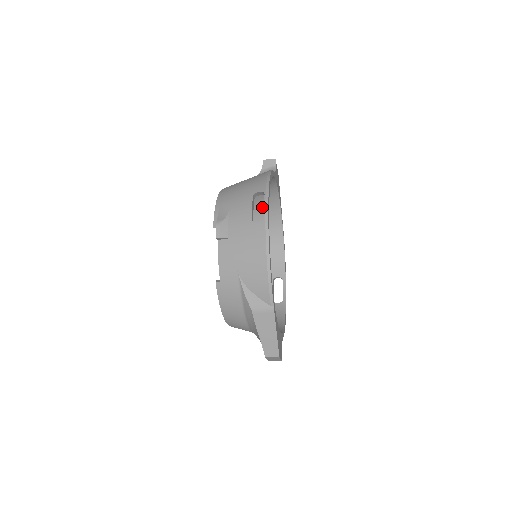
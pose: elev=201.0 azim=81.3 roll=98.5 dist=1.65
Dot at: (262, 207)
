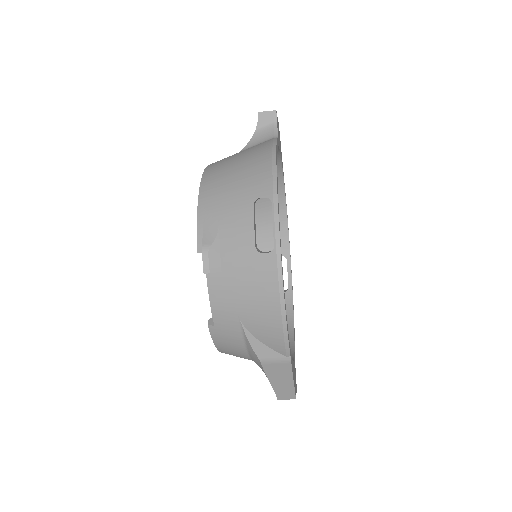
Dot at: occluded
